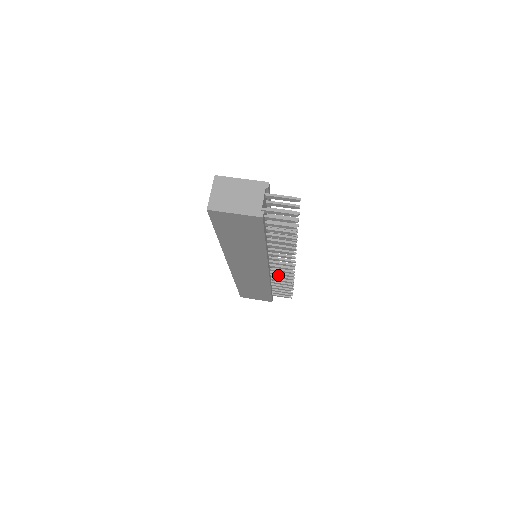
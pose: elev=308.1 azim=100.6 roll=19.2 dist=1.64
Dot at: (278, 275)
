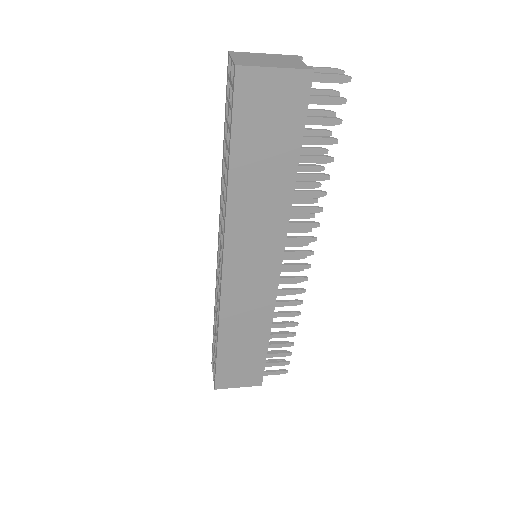
Dot at: (281, 300)
